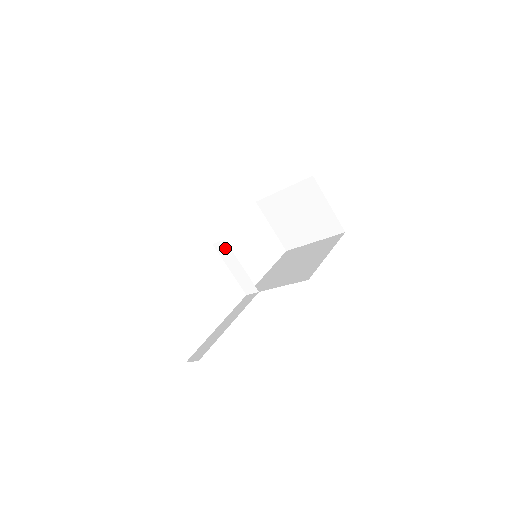
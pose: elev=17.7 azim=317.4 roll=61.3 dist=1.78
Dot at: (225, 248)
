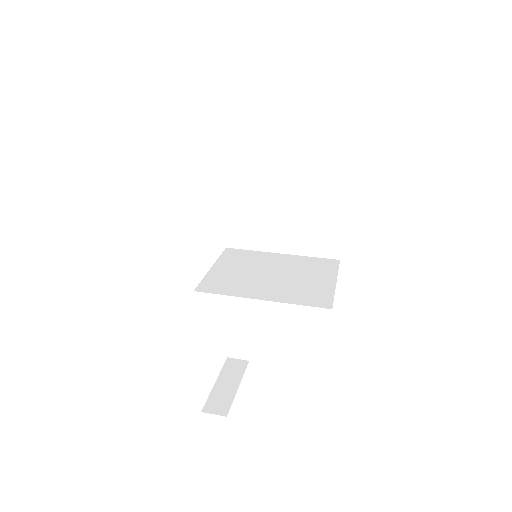
Dot at: (218, 284)
